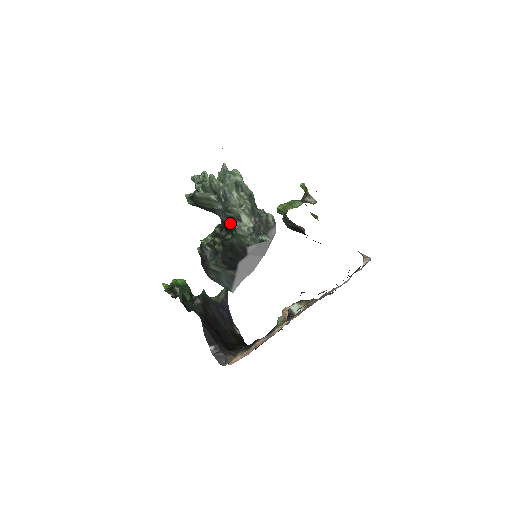
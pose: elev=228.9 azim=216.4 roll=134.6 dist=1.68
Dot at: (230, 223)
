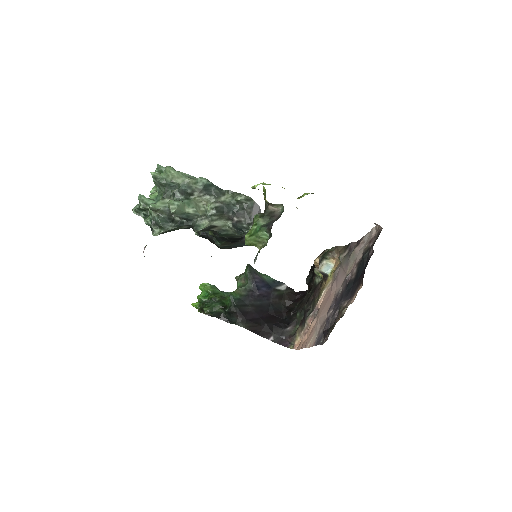
Dot at: (207, 230)
